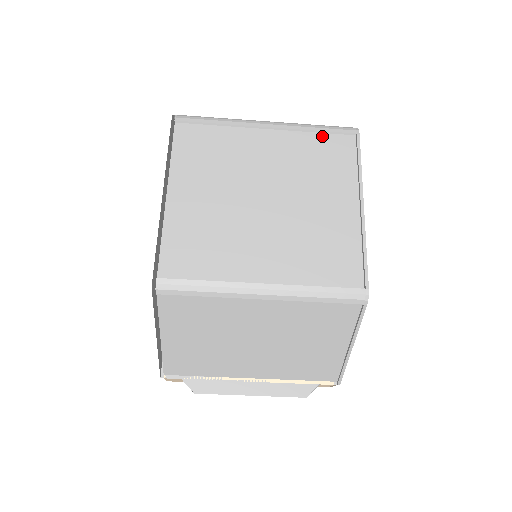
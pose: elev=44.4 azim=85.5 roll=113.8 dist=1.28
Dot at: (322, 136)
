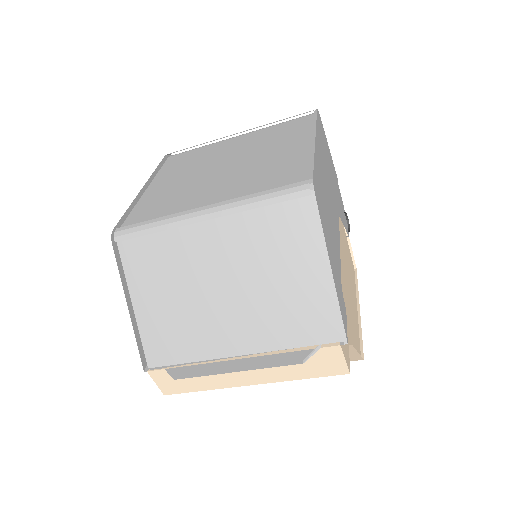
Dot at: (284, 123)
